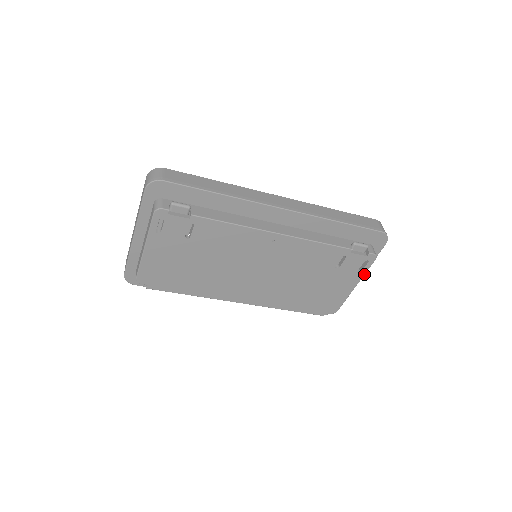
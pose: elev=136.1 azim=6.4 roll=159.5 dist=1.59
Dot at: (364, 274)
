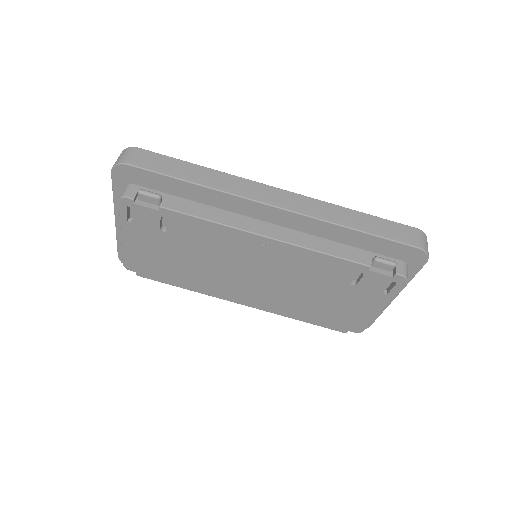
Dot at: (392, 297)
